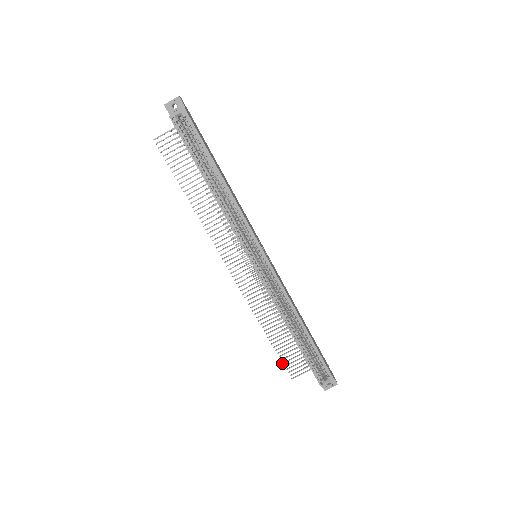
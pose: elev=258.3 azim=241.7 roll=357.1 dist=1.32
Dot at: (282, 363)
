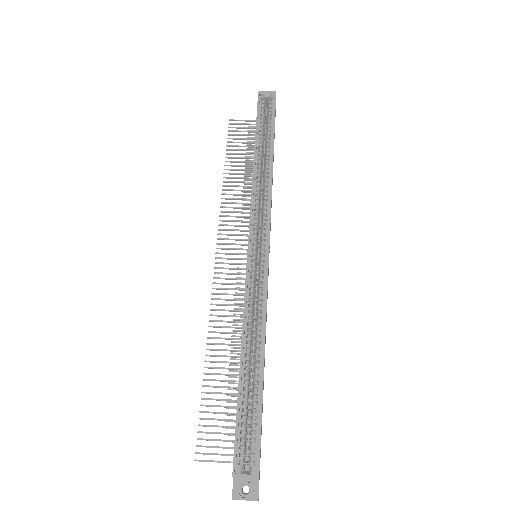
Dot at: occluded
